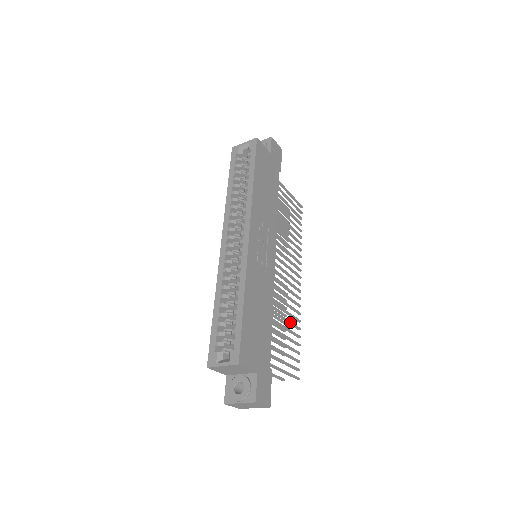
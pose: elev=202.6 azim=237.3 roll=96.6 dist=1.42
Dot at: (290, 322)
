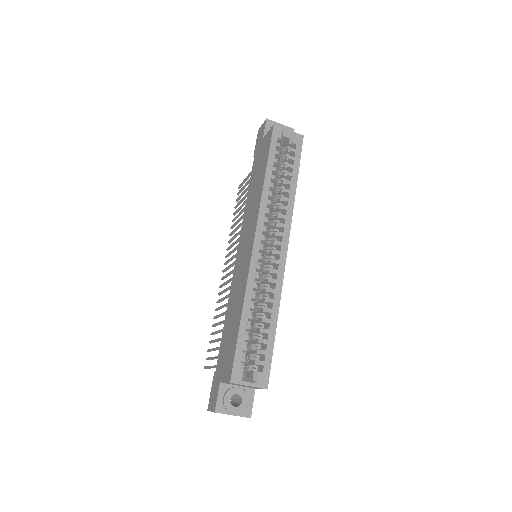
Dot at: occluded
